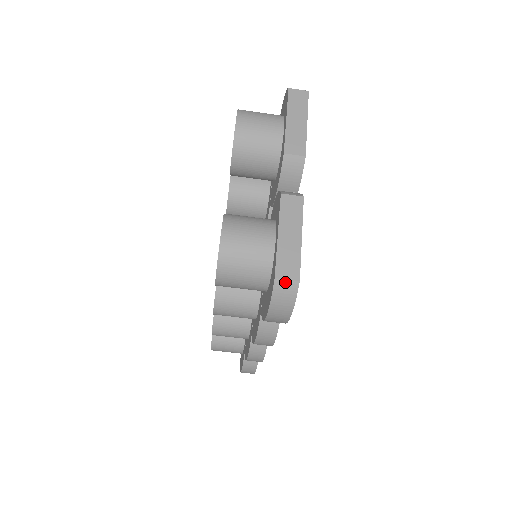
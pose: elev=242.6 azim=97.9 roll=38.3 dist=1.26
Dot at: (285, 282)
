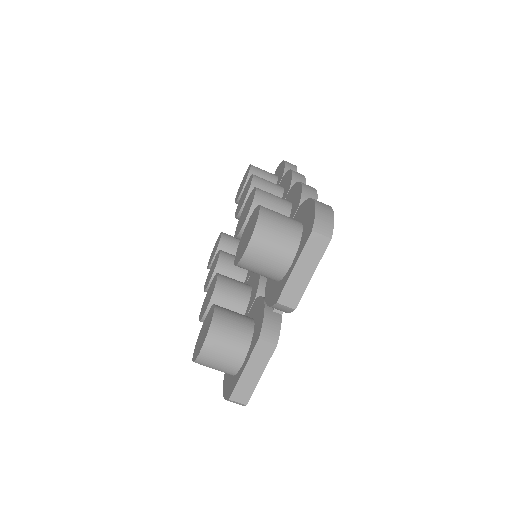
Dot at: (236, 402)
